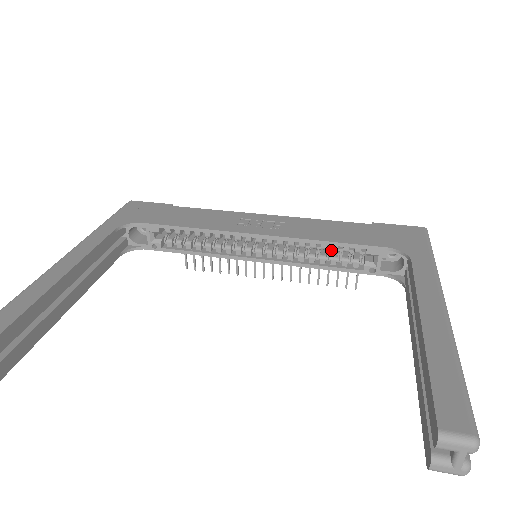
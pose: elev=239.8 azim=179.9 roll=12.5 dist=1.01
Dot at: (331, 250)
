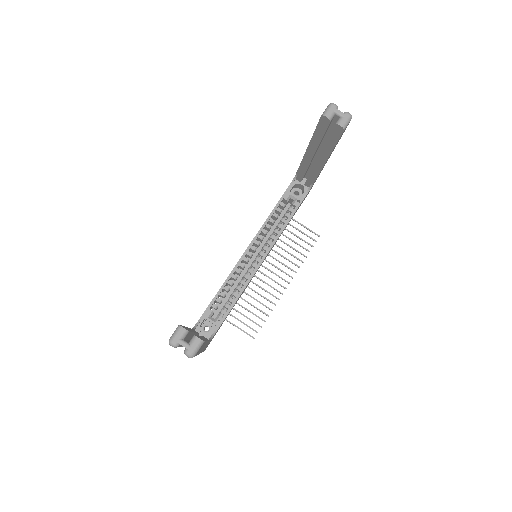
Dot at: occluded
